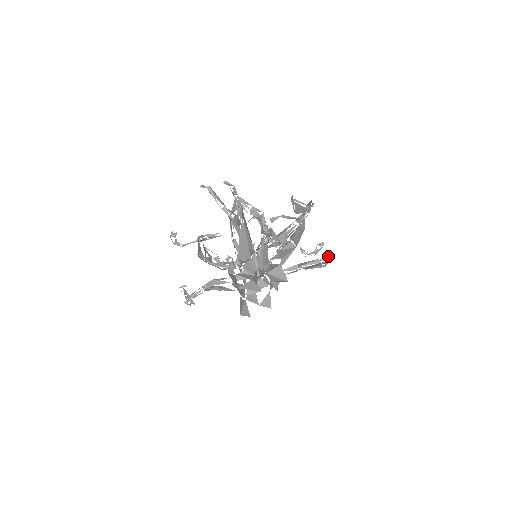
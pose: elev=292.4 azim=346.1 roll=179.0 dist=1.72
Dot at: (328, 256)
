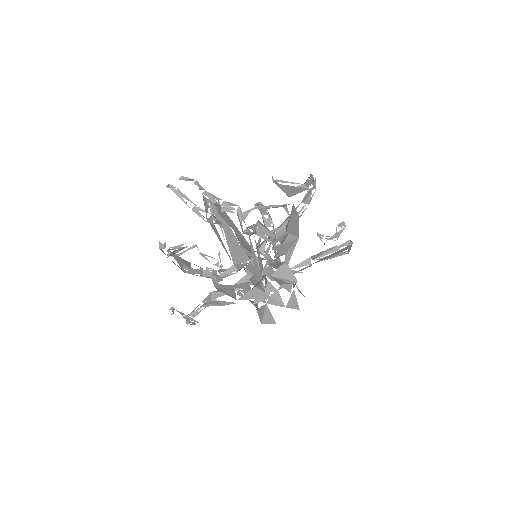
Dot at: occluded
